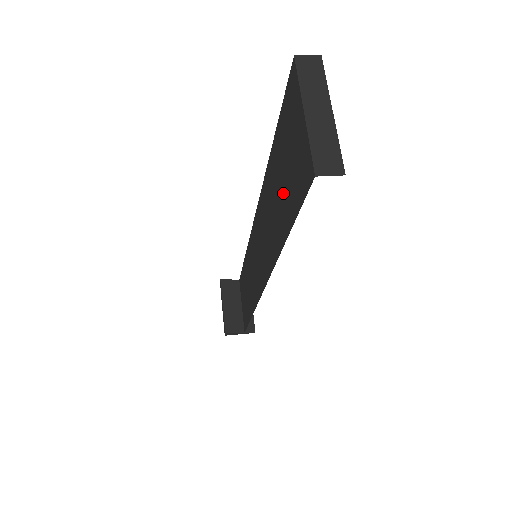
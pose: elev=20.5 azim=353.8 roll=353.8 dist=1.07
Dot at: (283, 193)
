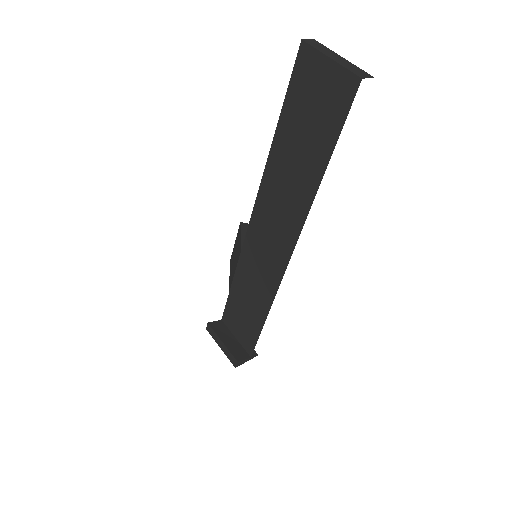
Dot at: (311, 138)
